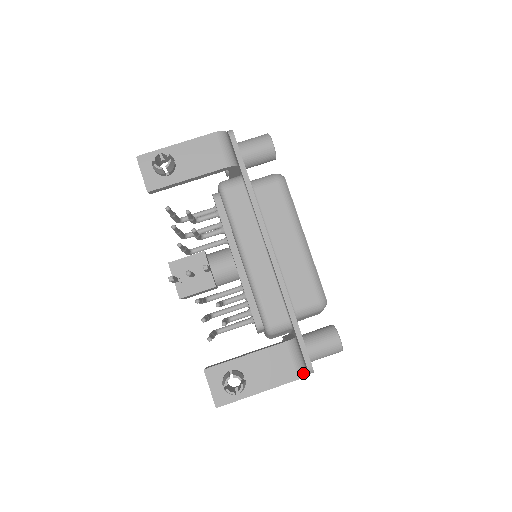
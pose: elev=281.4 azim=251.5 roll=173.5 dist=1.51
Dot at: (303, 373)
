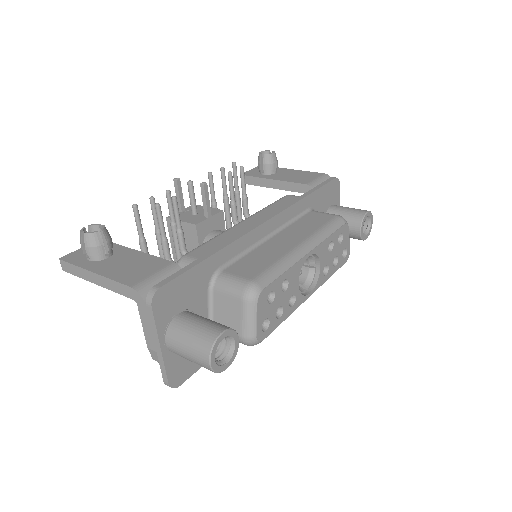
Dot at: (144, 291)
